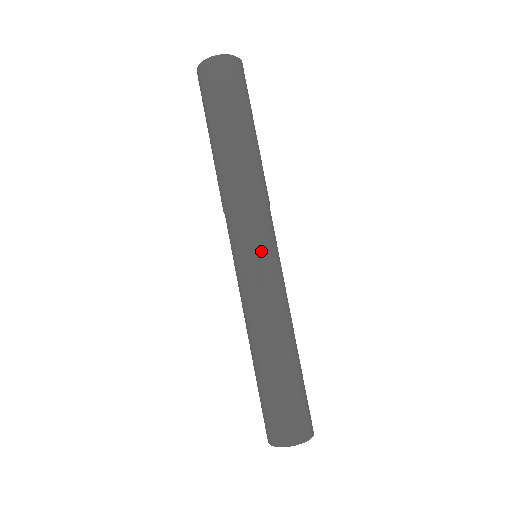
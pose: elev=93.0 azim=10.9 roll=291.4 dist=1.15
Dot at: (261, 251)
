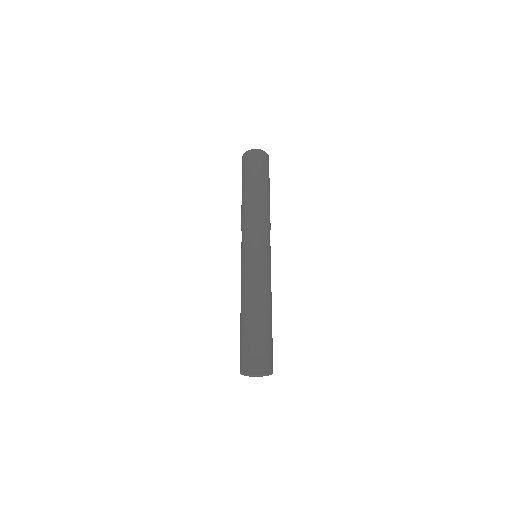
Dot at: (268, 251)
